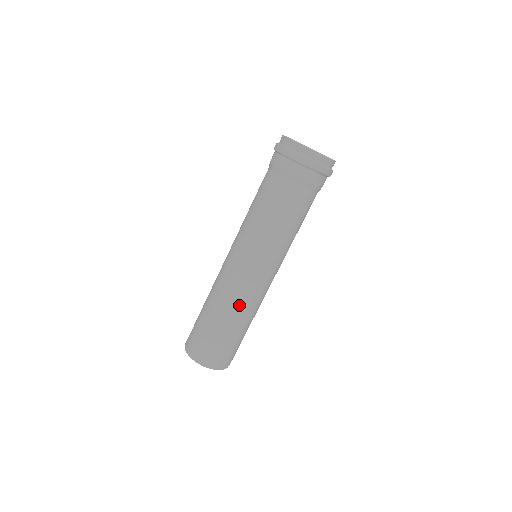
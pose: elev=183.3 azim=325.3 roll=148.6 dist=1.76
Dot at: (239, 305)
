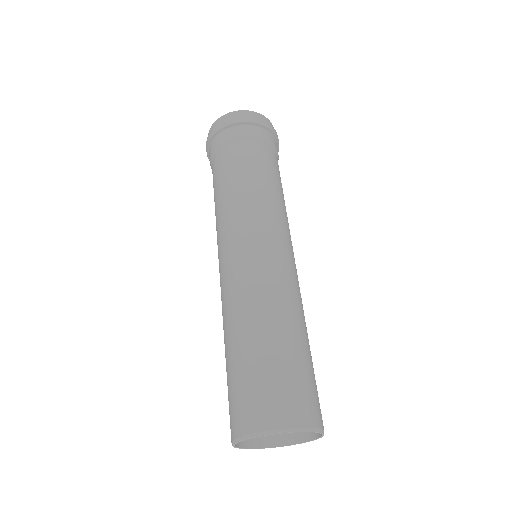
Dot at: (287, 299)
